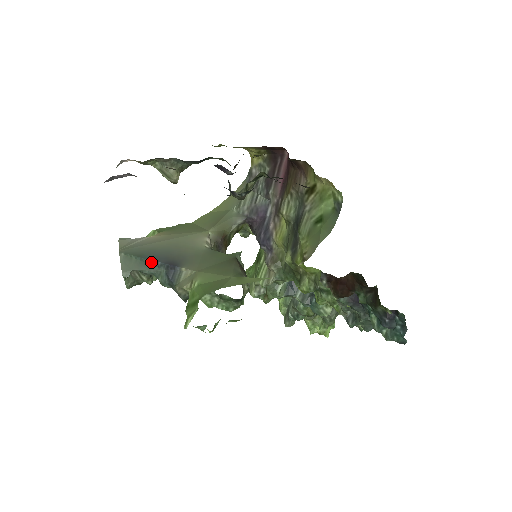
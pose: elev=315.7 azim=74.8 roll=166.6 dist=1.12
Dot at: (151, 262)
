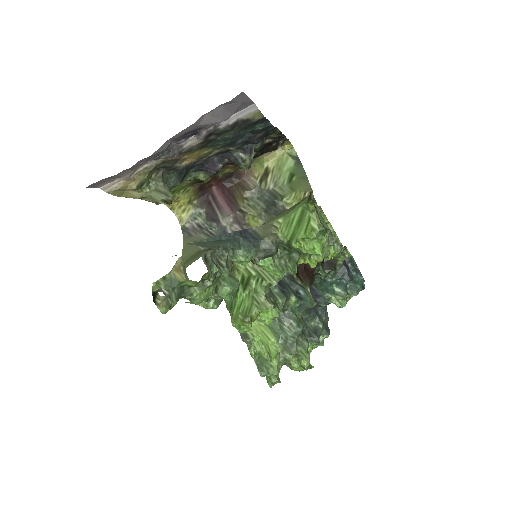
Dot at: (224, 237)
